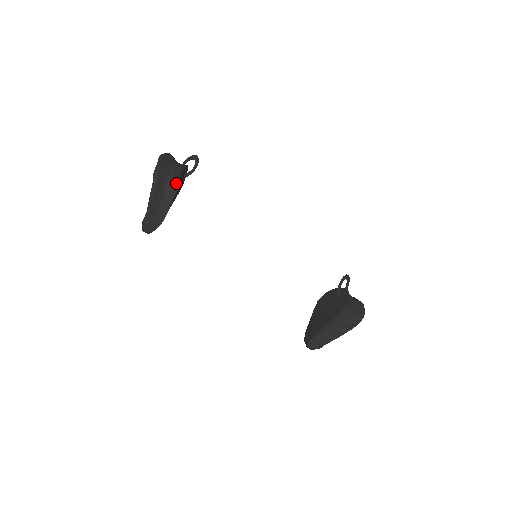
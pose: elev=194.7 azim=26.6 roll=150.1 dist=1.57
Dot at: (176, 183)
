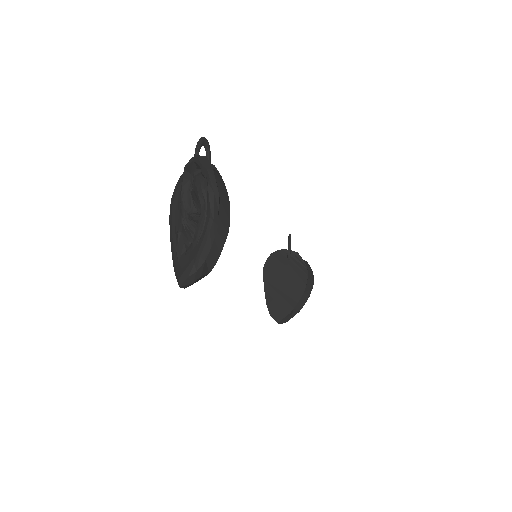
Dot at: (228, 210)
